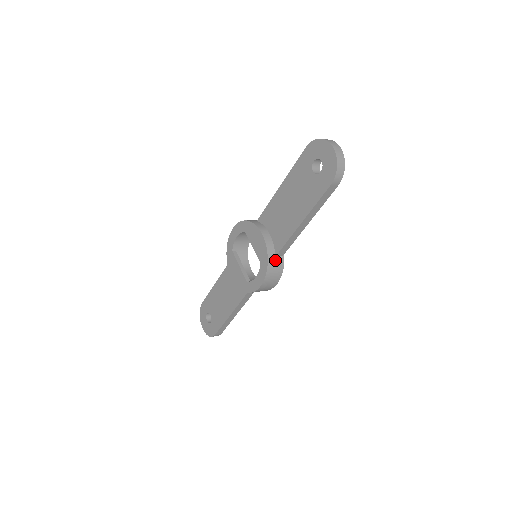
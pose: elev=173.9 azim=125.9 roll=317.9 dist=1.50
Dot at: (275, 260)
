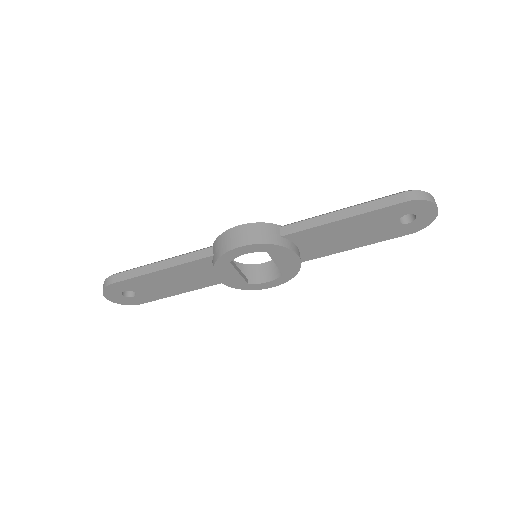
Dot at: occluded
